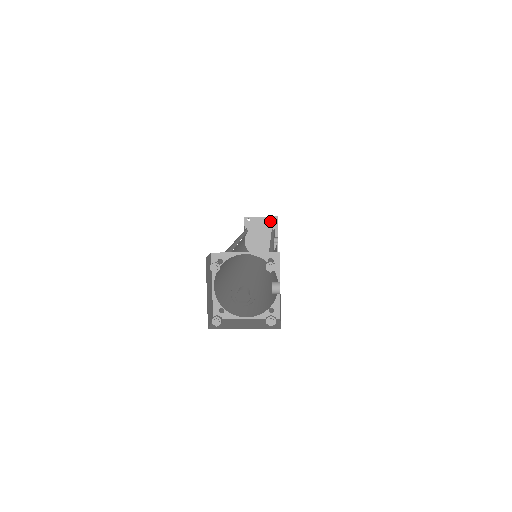
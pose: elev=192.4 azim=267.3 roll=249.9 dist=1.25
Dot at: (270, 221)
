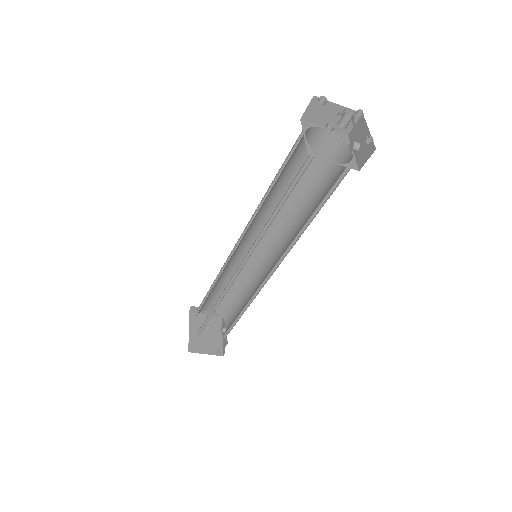
Dot at: (215, 316)
